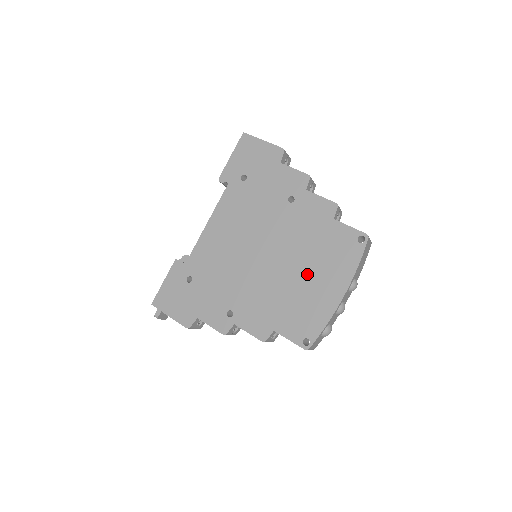
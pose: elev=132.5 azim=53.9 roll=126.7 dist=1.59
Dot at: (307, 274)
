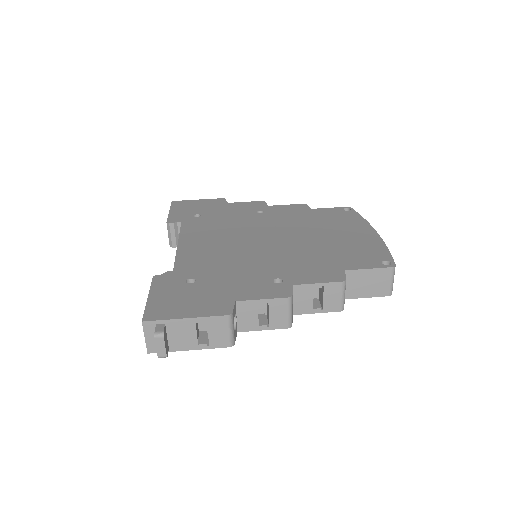
Dot at: (328, 234)
